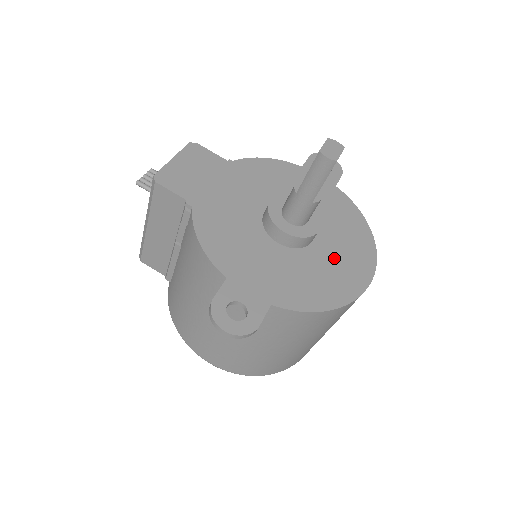
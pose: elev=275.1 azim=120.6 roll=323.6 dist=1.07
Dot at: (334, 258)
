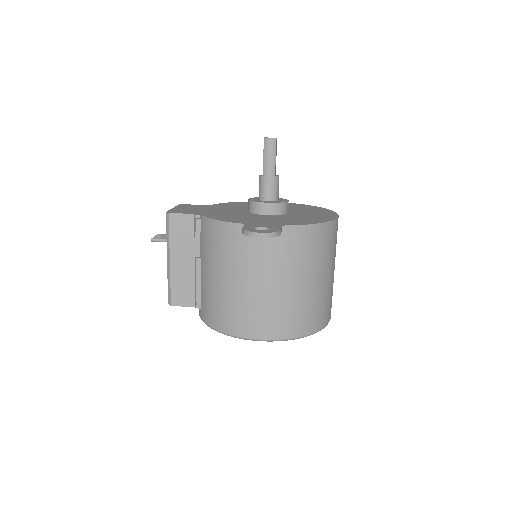
Dot at: (307, 214)
